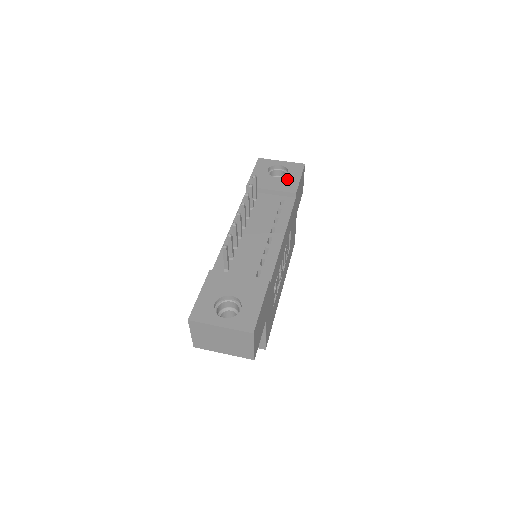
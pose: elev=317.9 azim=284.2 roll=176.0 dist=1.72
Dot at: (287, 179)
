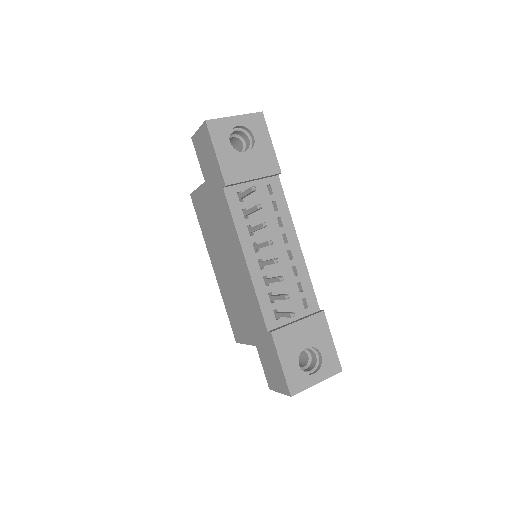
Dot at: (260, 151)
